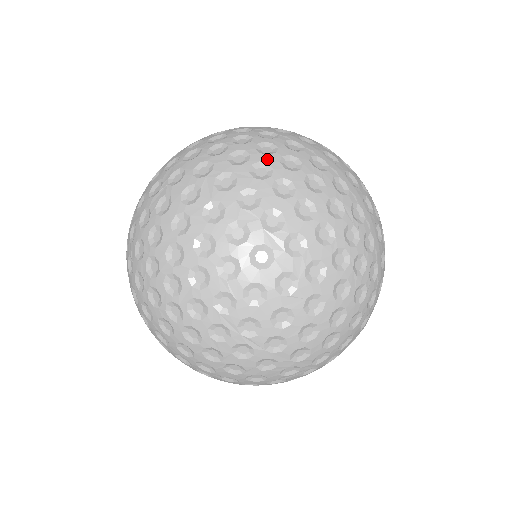
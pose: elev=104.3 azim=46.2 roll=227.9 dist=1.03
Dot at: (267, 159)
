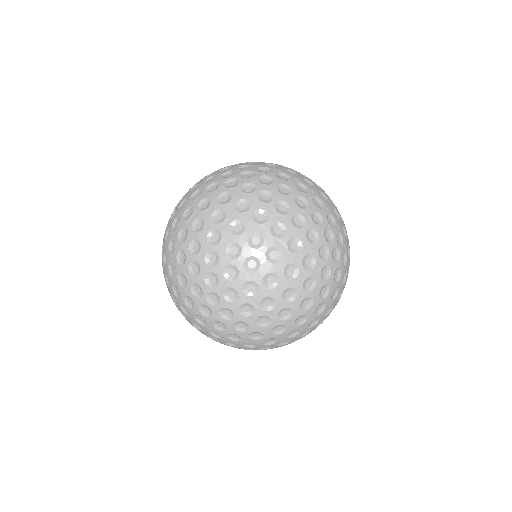
Dot at: (268, 188)
